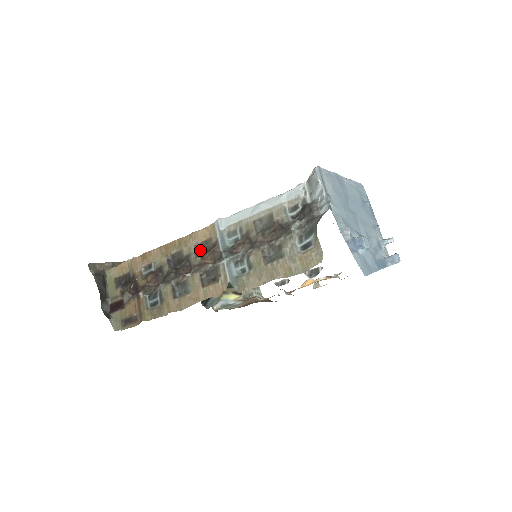
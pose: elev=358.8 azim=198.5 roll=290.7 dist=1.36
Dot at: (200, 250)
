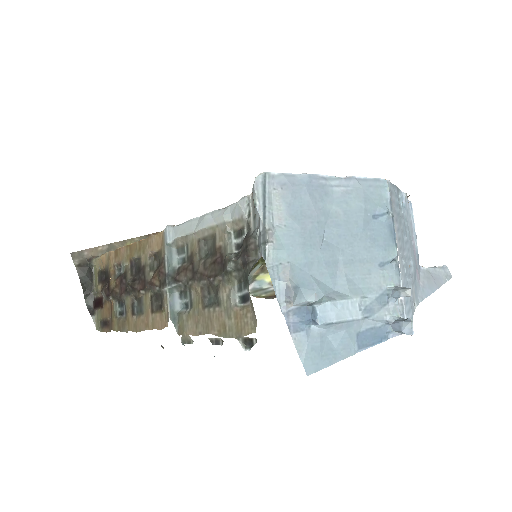
Dot at: (155, 262)
